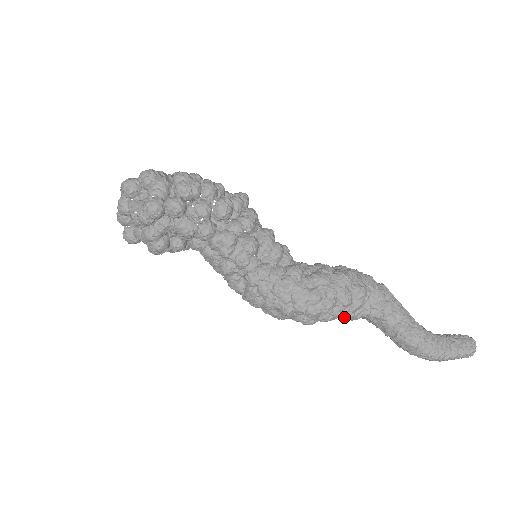
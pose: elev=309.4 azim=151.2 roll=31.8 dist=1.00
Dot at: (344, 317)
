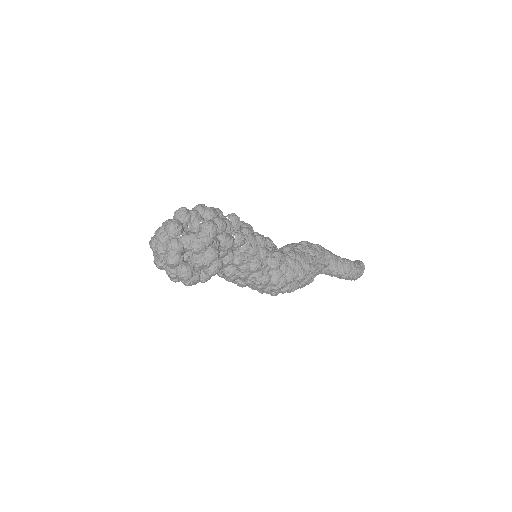
Dot at: (320, 269)
